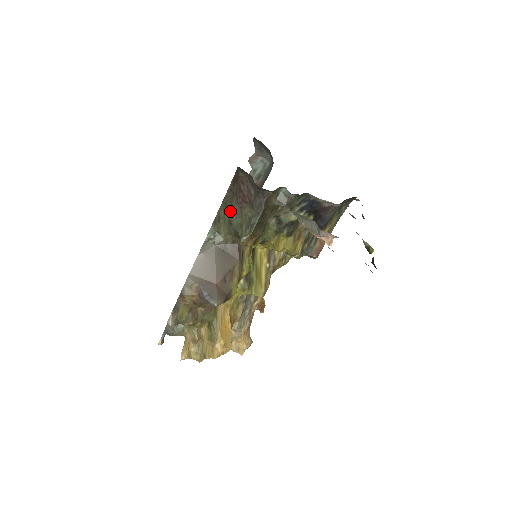
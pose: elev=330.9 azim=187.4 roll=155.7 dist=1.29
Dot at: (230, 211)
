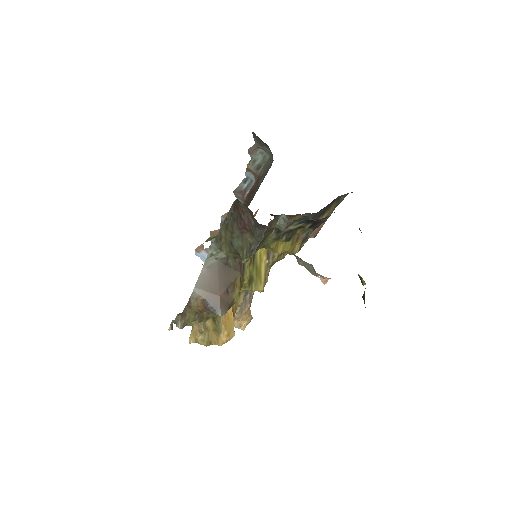
Dot at: (231, 233)
